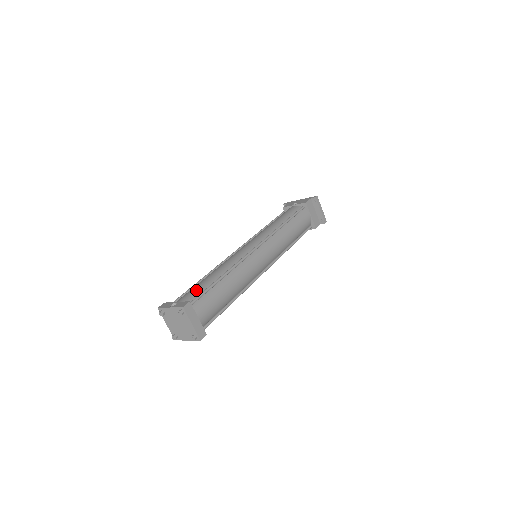
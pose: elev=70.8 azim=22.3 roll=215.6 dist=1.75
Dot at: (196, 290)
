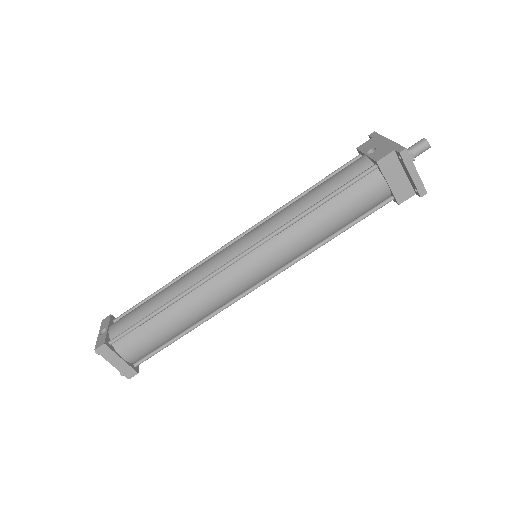
Dot at: (132, 317)
